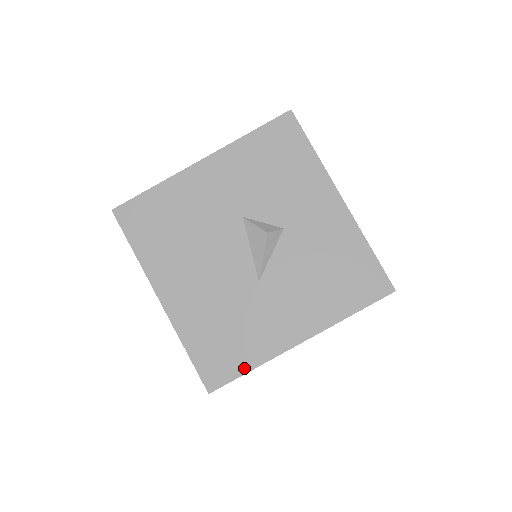
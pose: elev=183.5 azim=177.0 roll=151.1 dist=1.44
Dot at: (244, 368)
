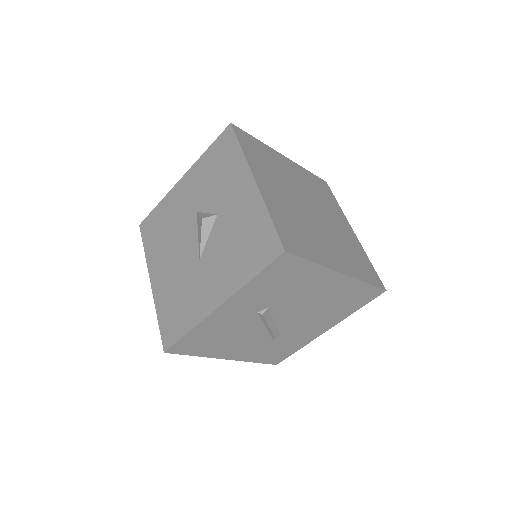
Dot at: (184, 331)
